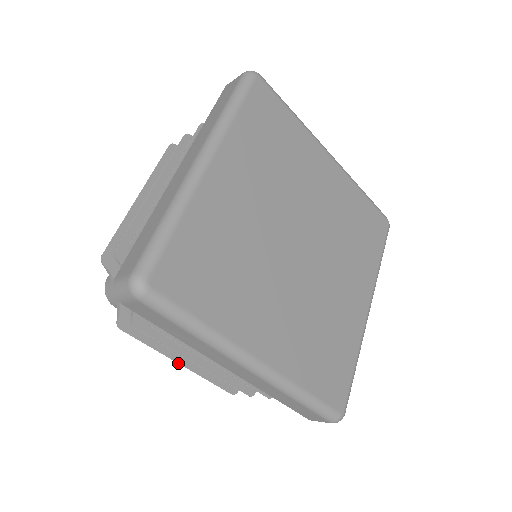
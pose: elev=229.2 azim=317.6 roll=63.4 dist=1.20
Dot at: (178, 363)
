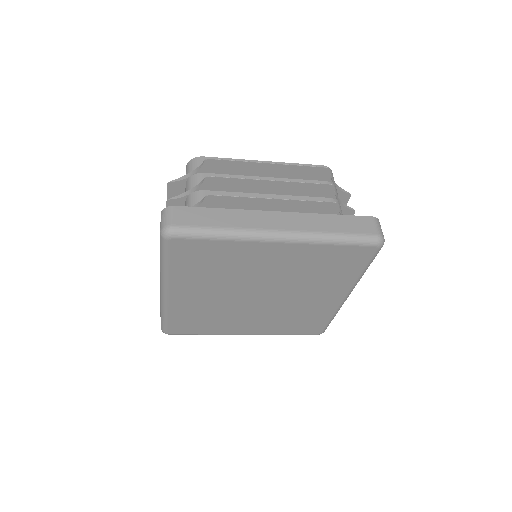
Dot at: occluded
